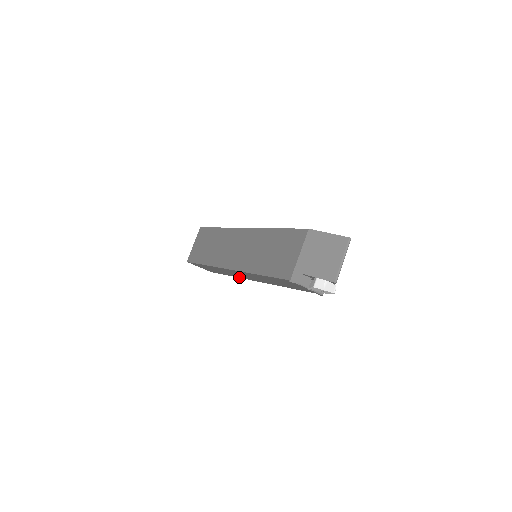
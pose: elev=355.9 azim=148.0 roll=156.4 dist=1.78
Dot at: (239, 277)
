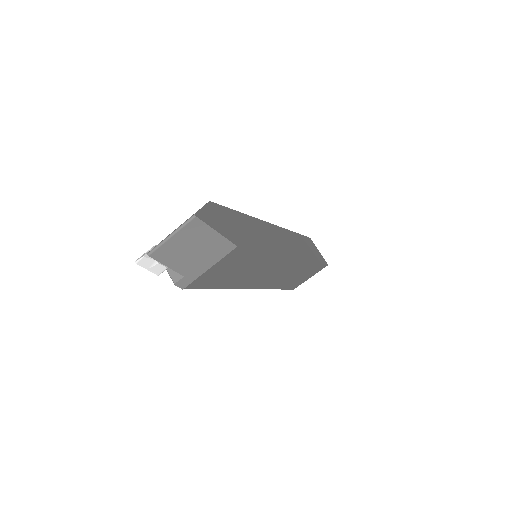
Dot at: occluded
